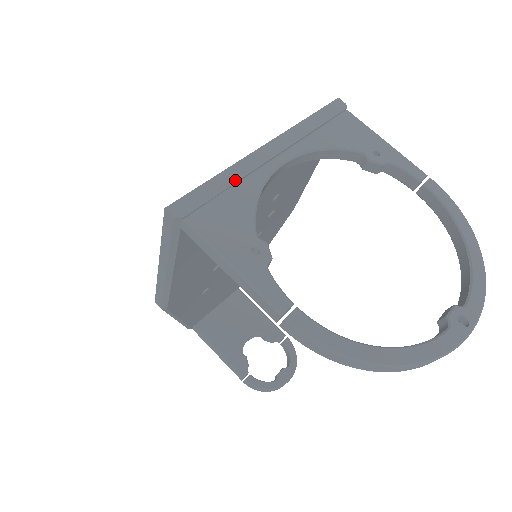
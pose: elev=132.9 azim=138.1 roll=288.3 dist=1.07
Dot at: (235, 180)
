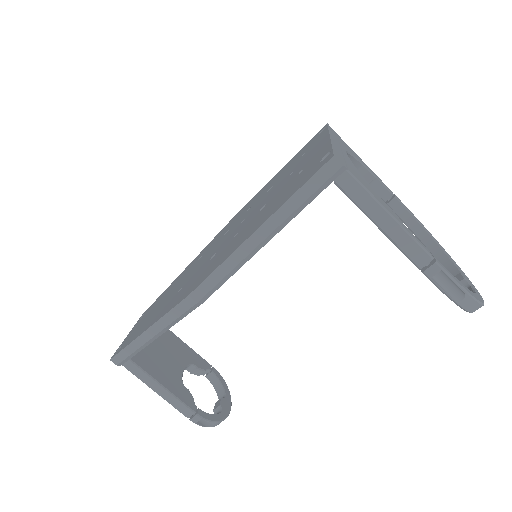
Dot at: (341, 153)
